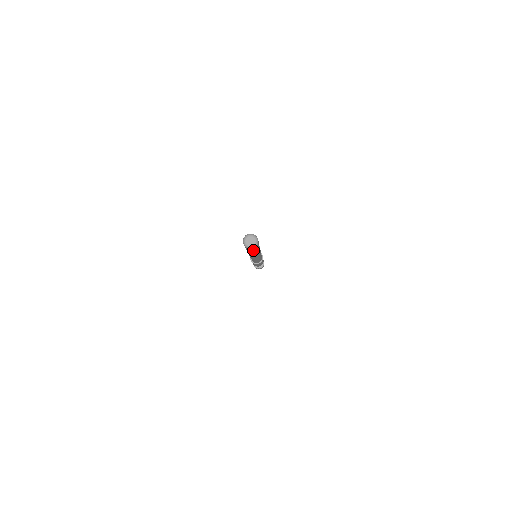
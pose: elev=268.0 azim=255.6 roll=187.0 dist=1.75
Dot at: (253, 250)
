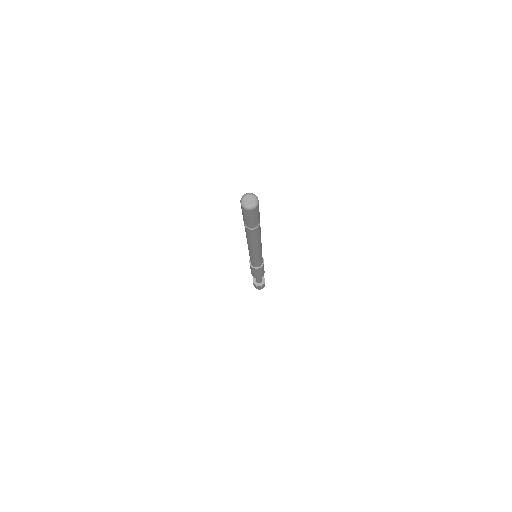
Dot at: (252, 217)
